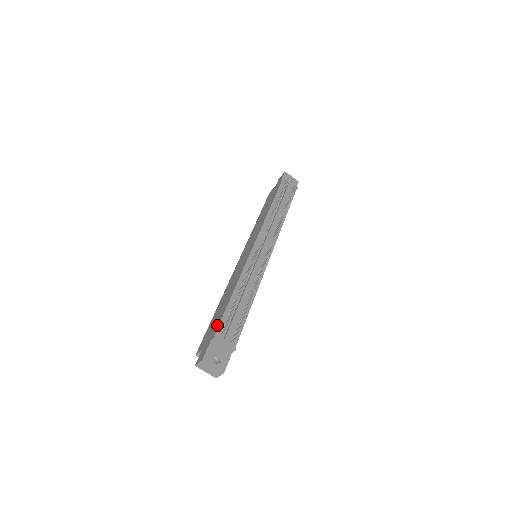
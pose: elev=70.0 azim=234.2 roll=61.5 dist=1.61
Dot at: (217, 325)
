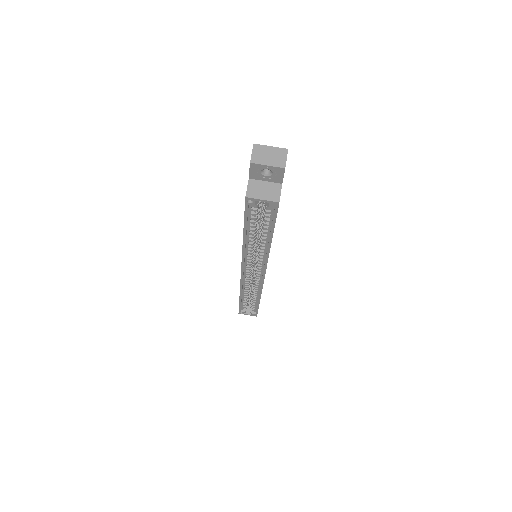
Dot at: occluded
